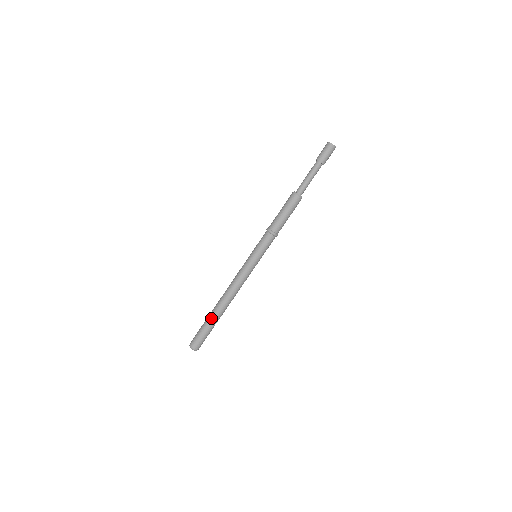
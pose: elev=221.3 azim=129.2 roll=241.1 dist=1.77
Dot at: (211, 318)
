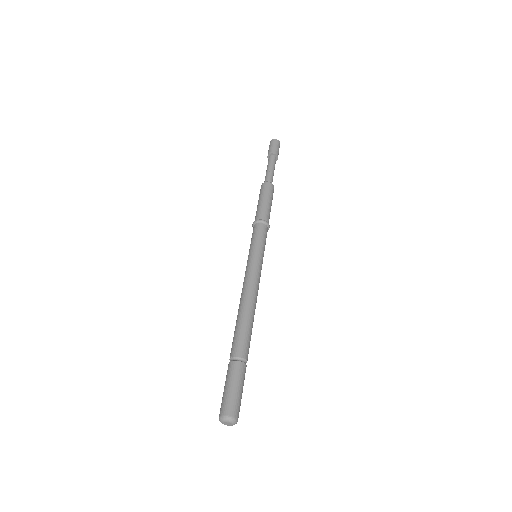
Dot at: (244, 353)
